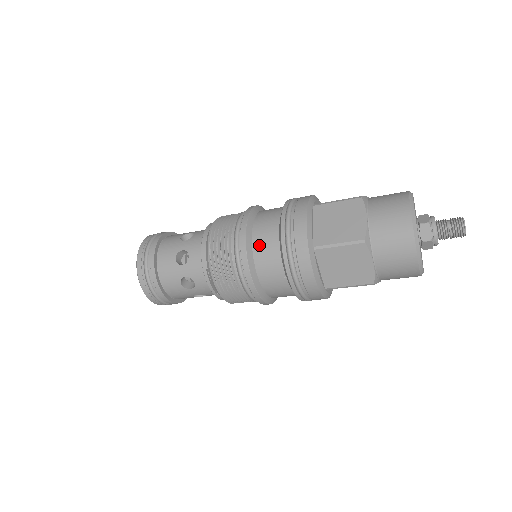
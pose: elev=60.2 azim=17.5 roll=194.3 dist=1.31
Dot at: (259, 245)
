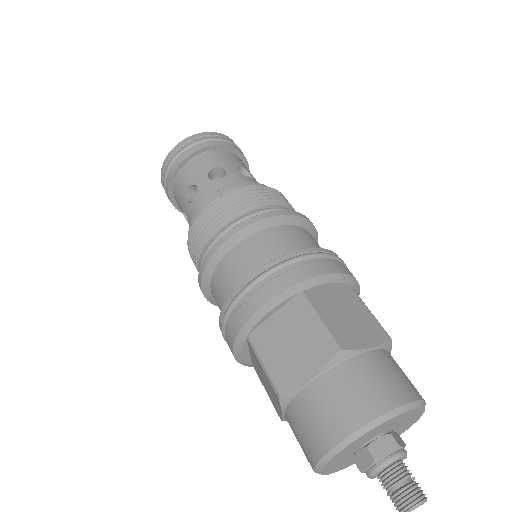
Dot at: (223, 269)
